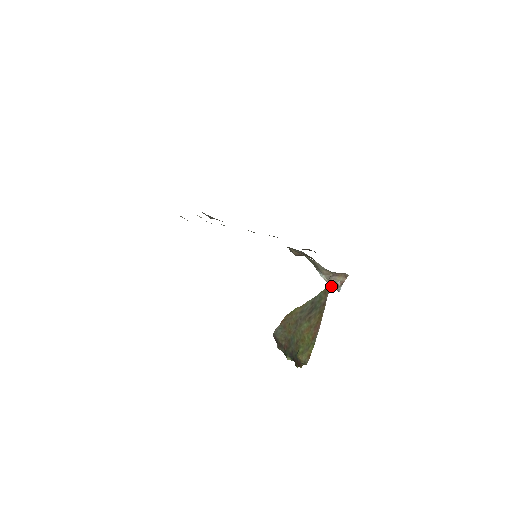
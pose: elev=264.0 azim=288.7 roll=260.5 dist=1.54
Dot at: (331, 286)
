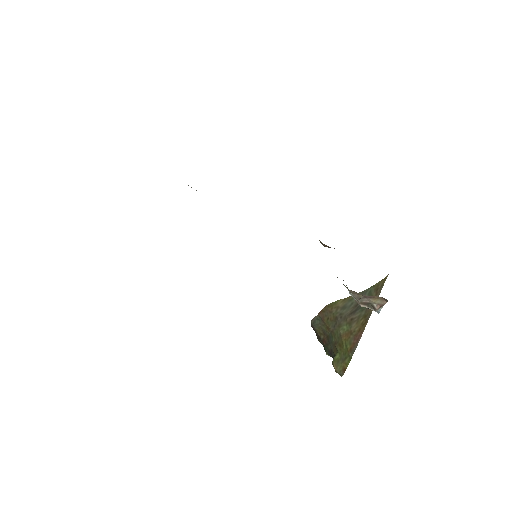
Dot at: (365, 306)
